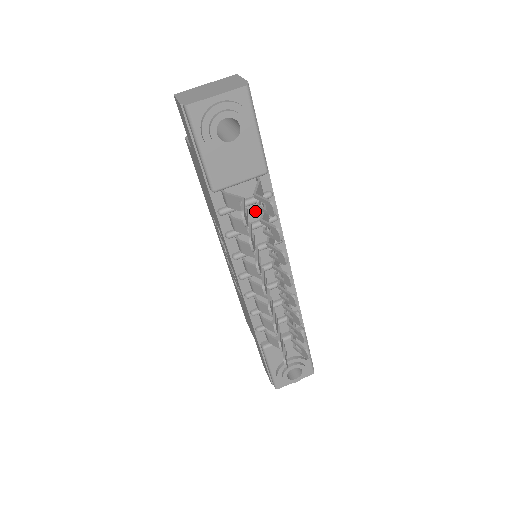
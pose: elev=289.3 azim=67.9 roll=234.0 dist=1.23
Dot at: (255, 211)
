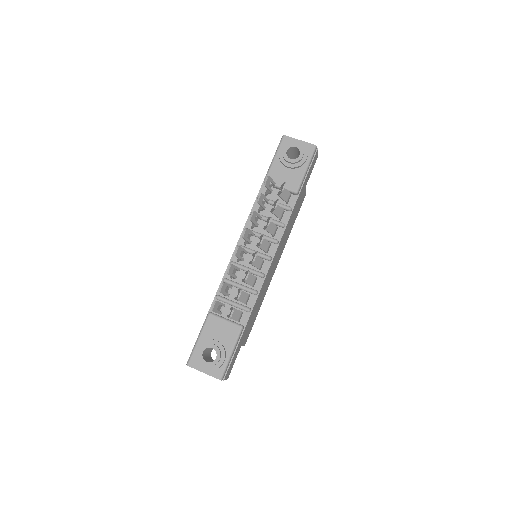
Dot at: occluded
